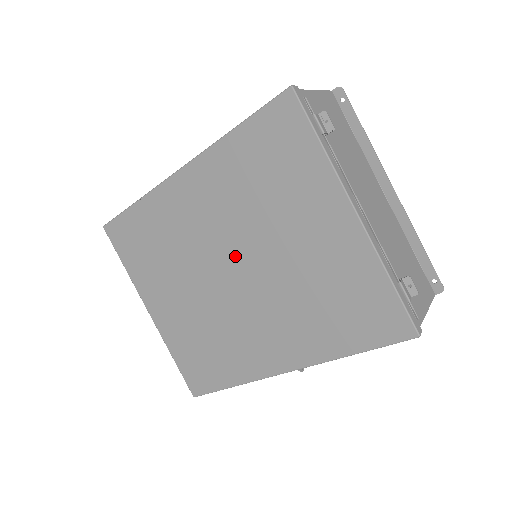
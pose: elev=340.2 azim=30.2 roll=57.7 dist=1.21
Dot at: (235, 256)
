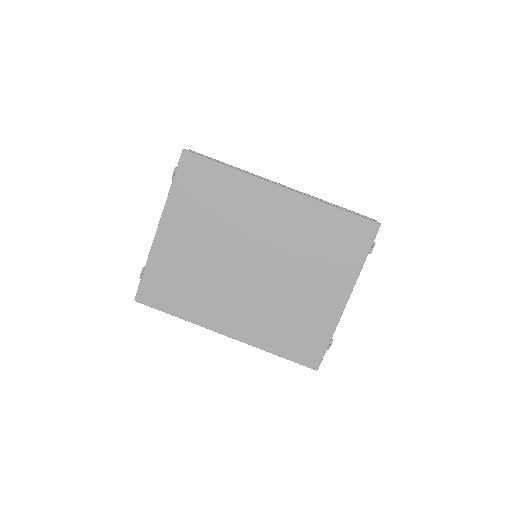
Dot at: (264, 258)
